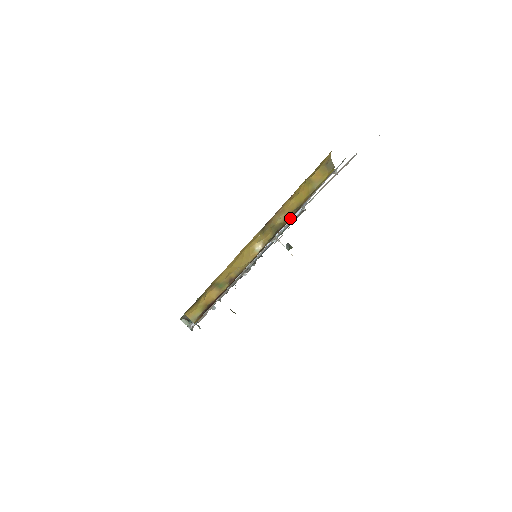
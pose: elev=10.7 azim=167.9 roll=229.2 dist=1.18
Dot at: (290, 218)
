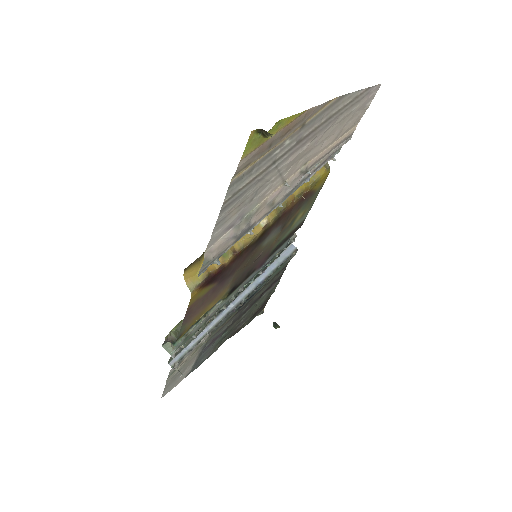
Dot at: (292, 204)
